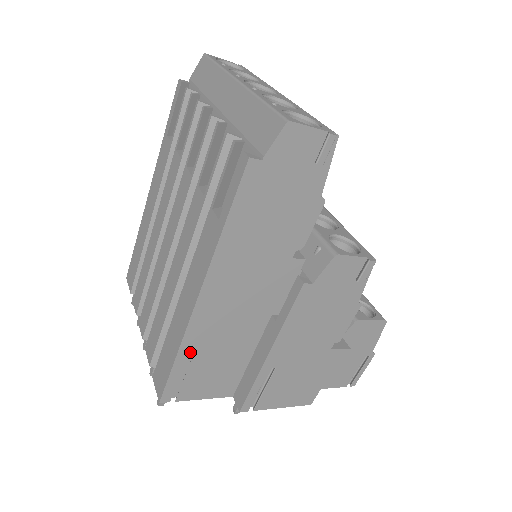
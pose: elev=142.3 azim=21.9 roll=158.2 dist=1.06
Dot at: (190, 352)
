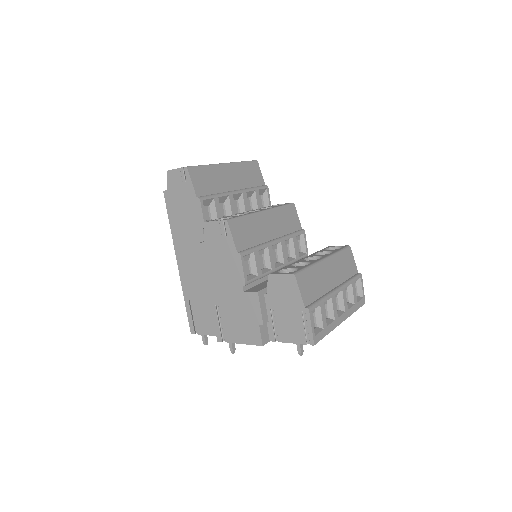
Dot at: (189, 298)
